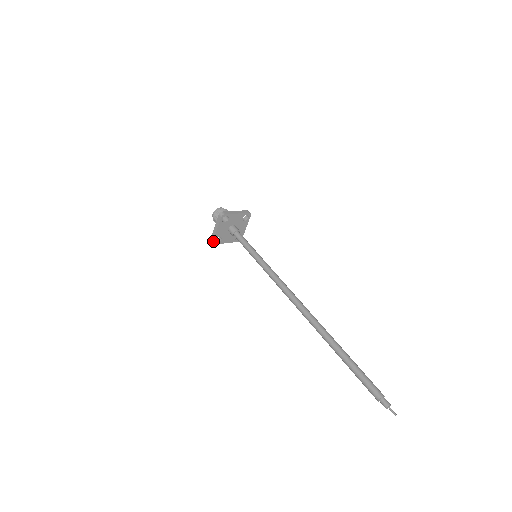
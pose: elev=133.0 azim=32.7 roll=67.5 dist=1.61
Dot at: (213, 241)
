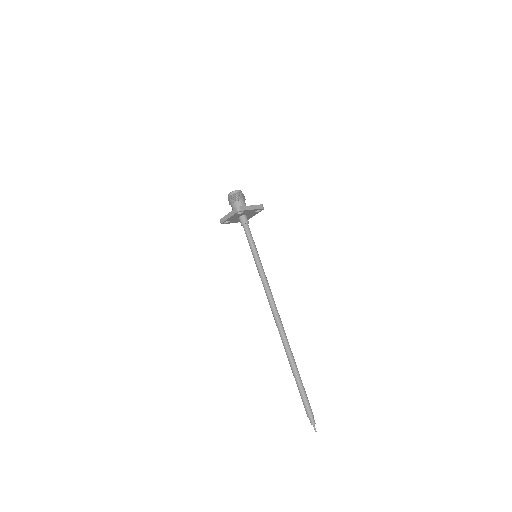
Dot at: (222, 223)
